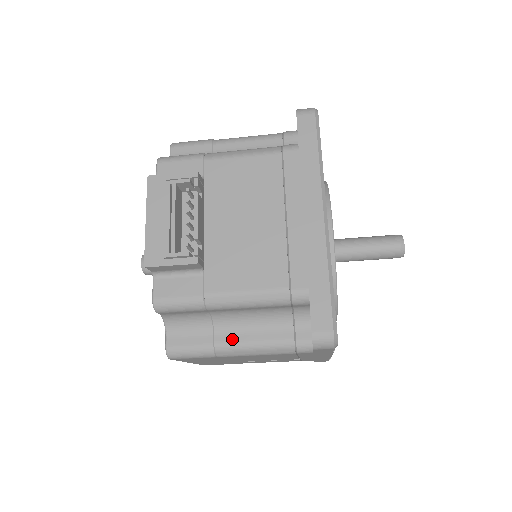
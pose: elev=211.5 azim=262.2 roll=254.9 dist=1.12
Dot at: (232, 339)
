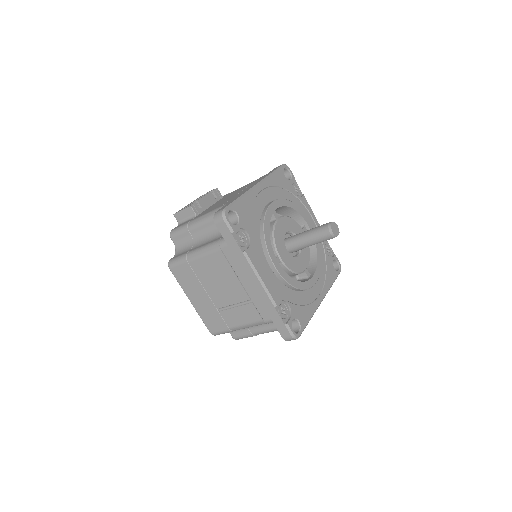
Dot at: (196, 248)
